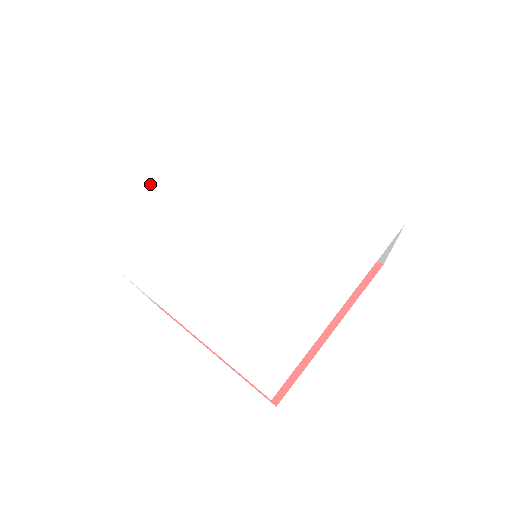
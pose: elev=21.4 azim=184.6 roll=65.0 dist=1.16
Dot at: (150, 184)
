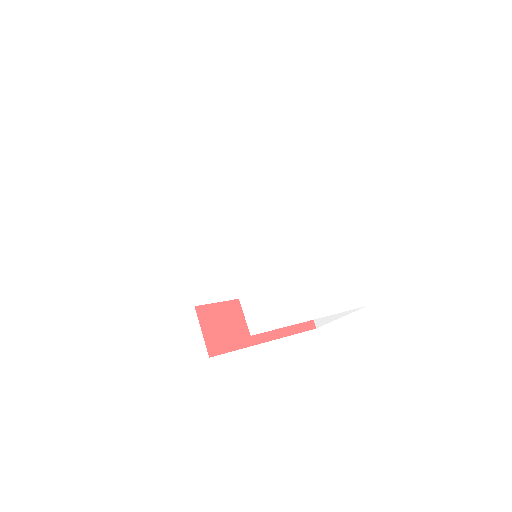
Dot at: (188, 266)
